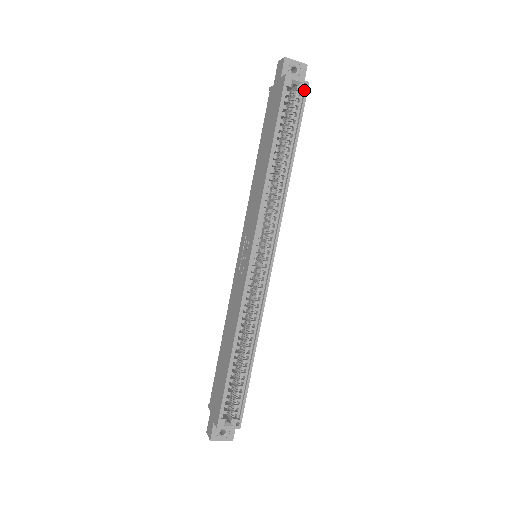
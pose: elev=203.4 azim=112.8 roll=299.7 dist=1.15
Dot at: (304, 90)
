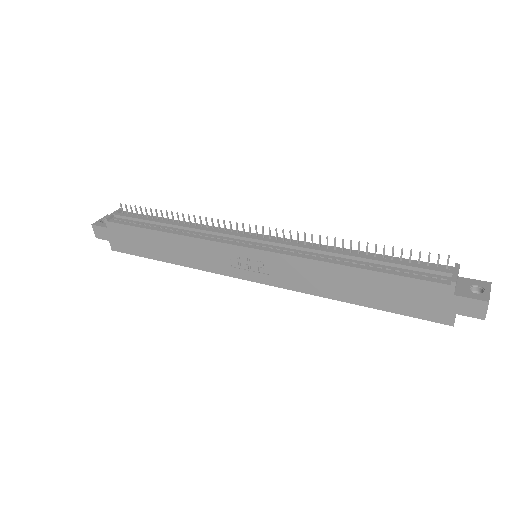
Dot at: occluded
